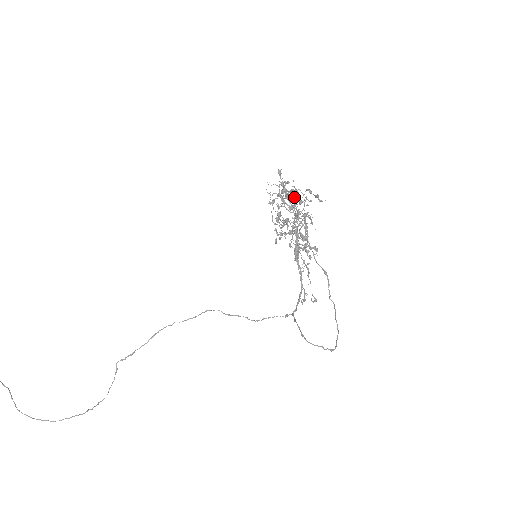
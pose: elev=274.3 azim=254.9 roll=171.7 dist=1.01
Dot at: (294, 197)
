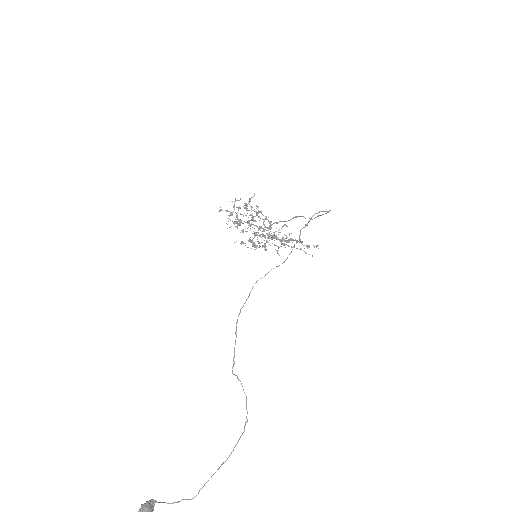
Dot at: (238, 207)
